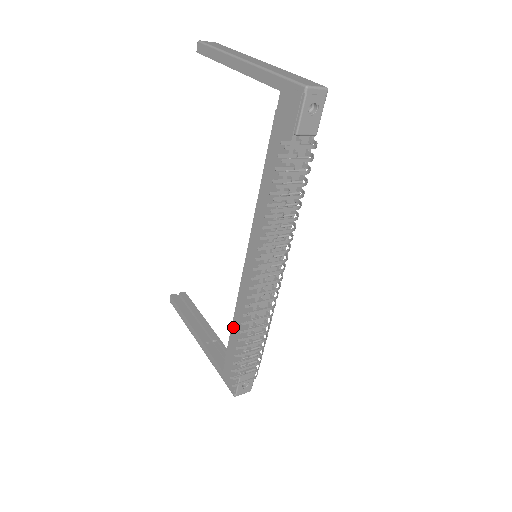
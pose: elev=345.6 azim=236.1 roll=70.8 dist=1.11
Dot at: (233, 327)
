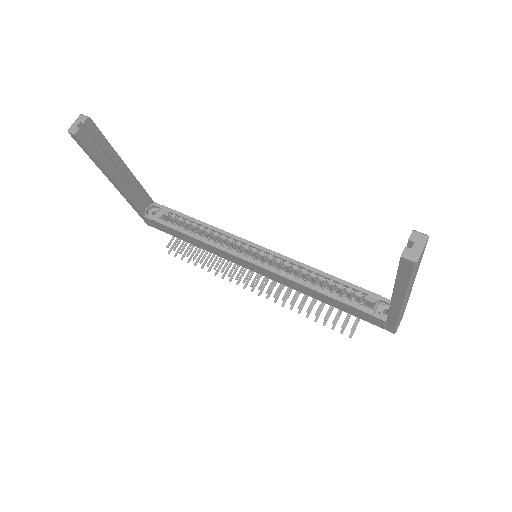
Dot at: (189, 237)
